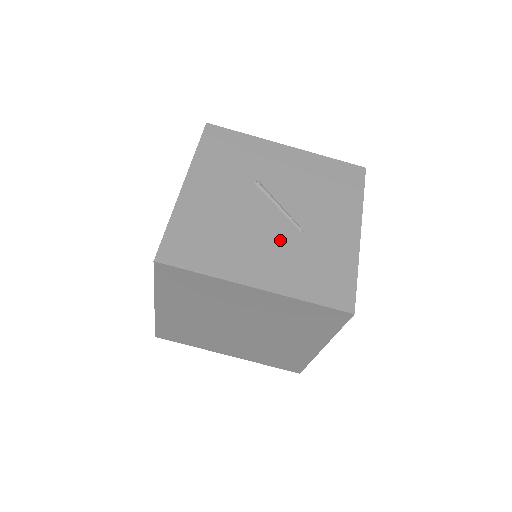
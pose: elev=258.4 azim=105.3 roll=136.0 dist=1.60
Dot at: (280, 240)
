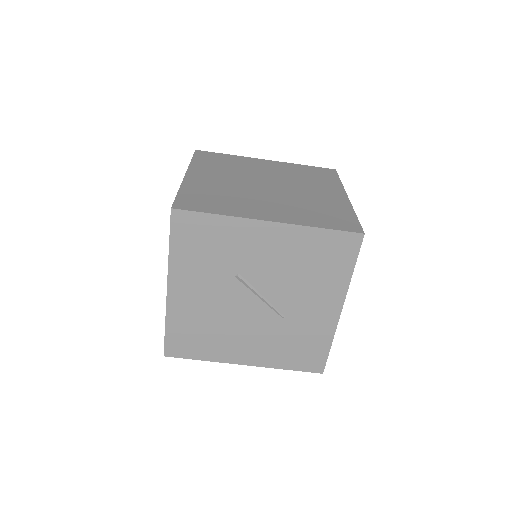
Dot at: (263, 328)
